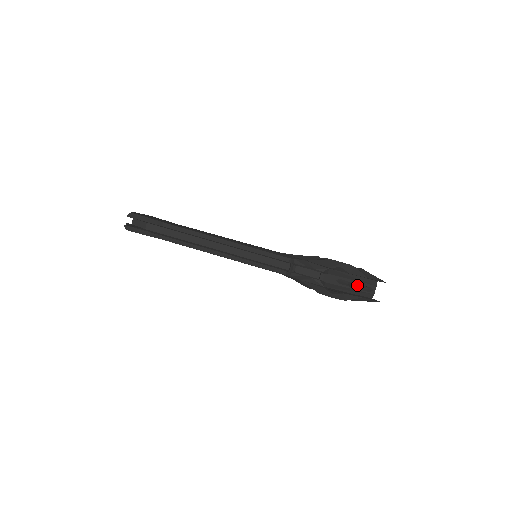
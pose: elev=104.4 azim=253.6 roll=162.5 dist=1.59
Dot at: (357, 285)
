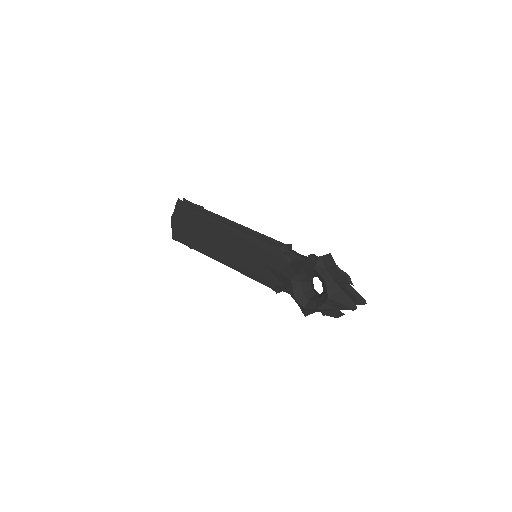
Dot at: occluded
